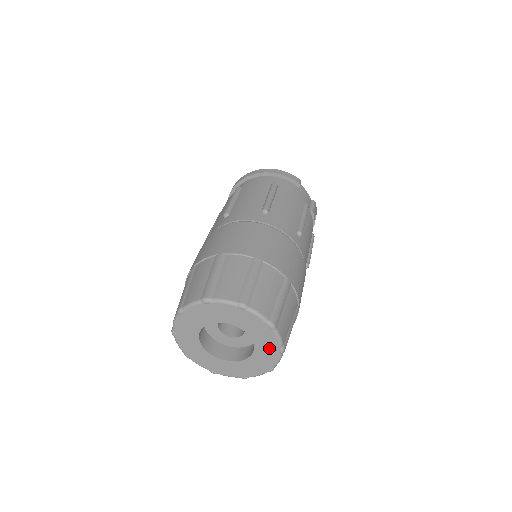
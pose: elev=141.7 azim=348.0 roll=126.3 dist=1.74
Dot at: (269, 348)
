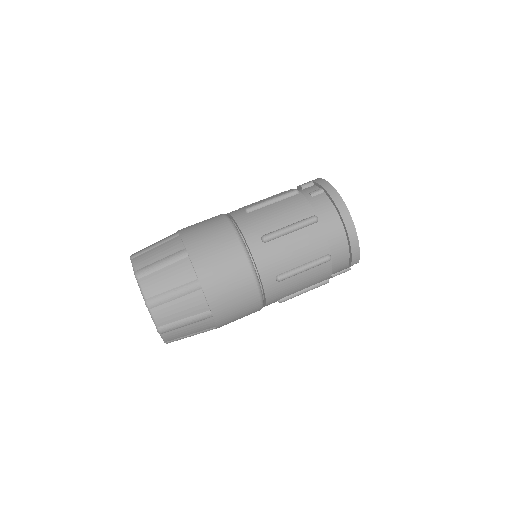
Dot at: occluded
